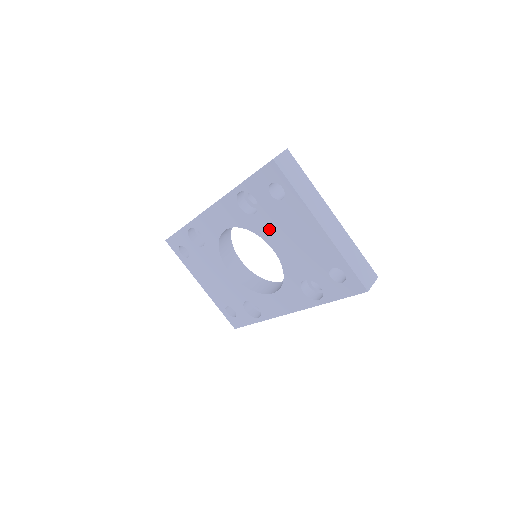
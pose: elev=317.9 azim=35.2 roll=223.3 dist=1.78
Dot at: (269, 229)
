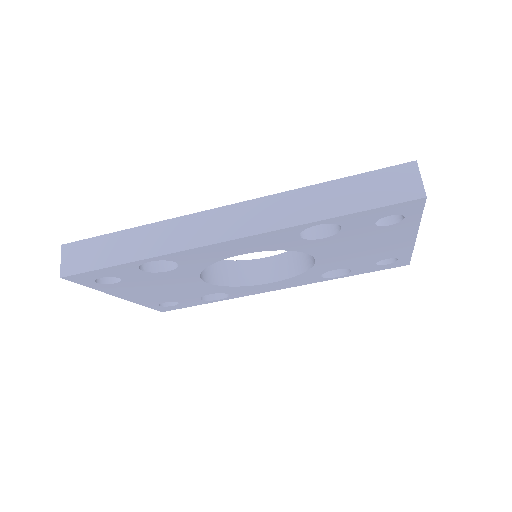
Dot at: (331, 247)
